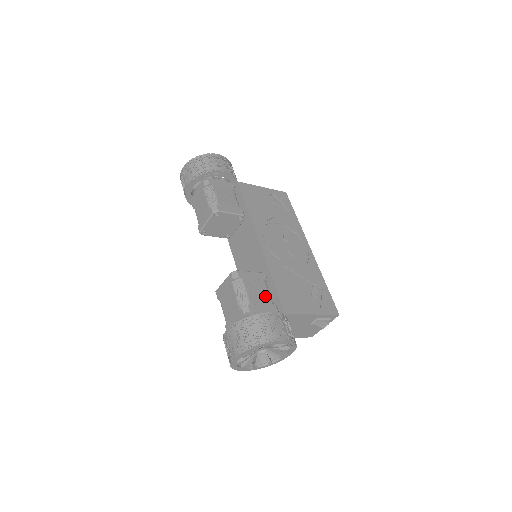
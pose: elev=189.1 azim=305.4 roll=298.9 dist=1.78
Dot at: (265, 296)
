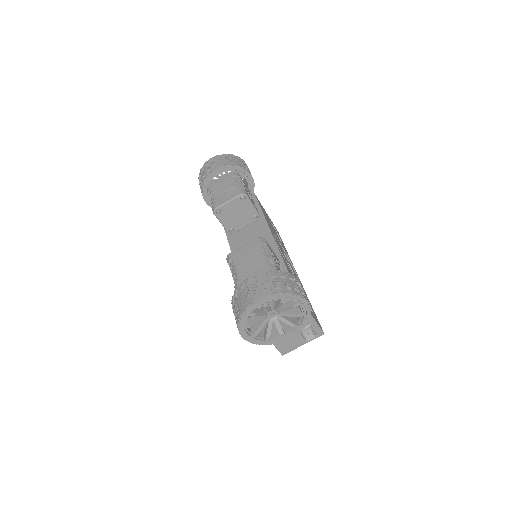
Dot at: occluded
